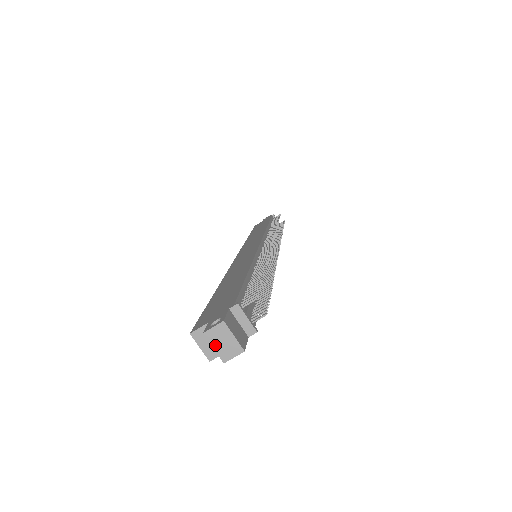
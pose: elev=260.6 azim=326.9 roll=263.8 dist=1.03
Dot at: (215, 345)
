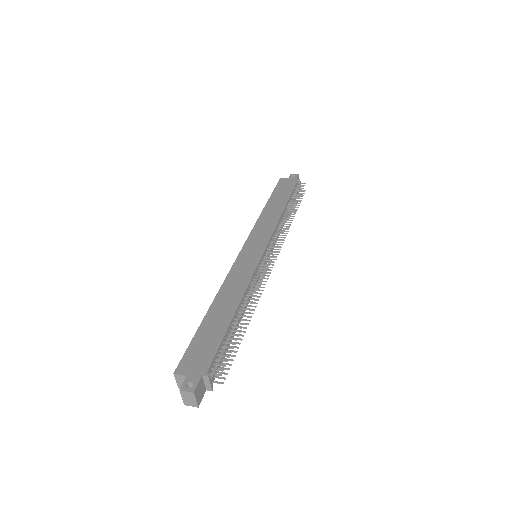
Dot at: (183, 397)
